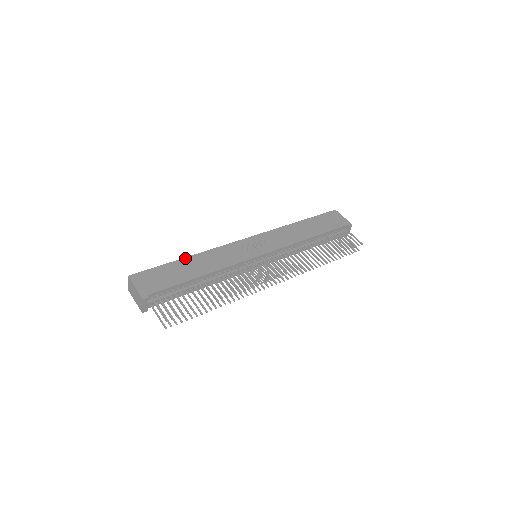
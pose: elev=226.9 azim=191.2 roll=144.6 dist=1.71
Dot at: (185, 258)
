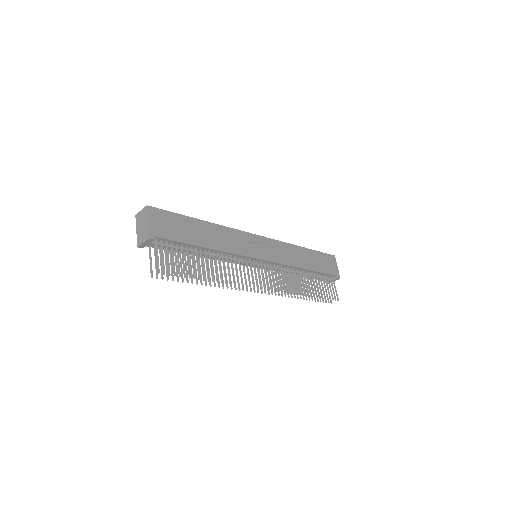
Dot at: (202, 221)
